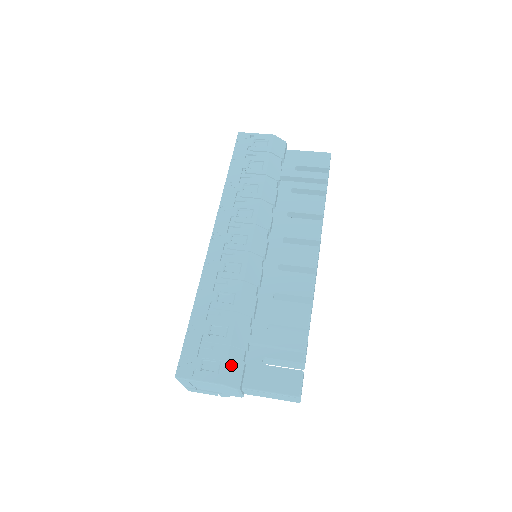
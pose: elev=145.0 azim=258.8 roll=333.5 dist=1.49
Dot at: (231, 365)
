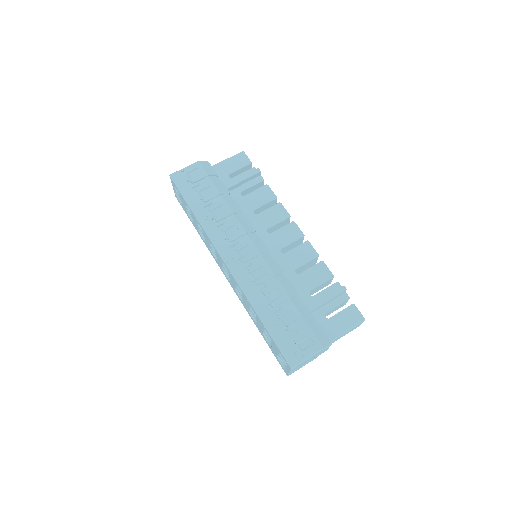
Dot at: (317, 333)
